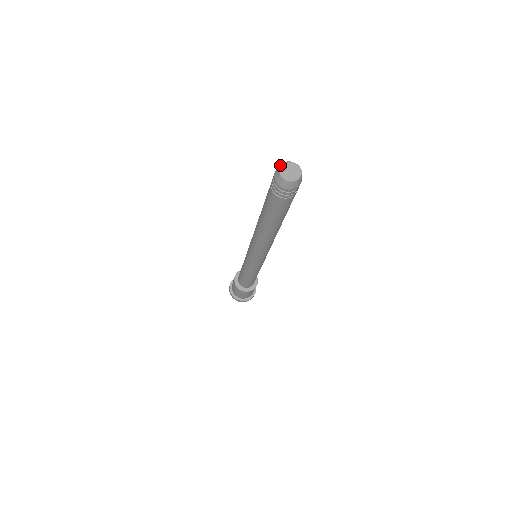
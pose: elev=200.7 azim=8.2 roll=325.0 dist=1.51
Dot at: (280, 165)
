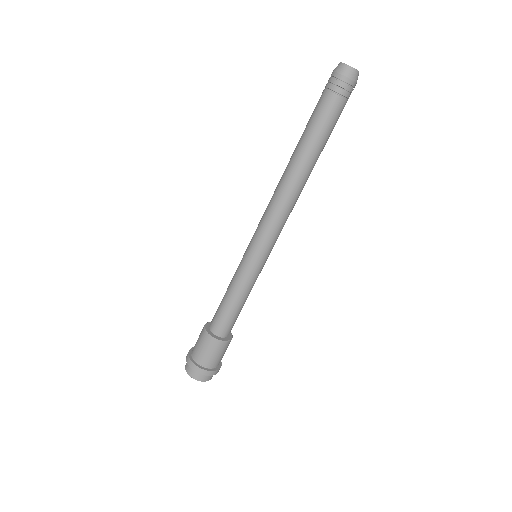
Dot at: (339, 63)
